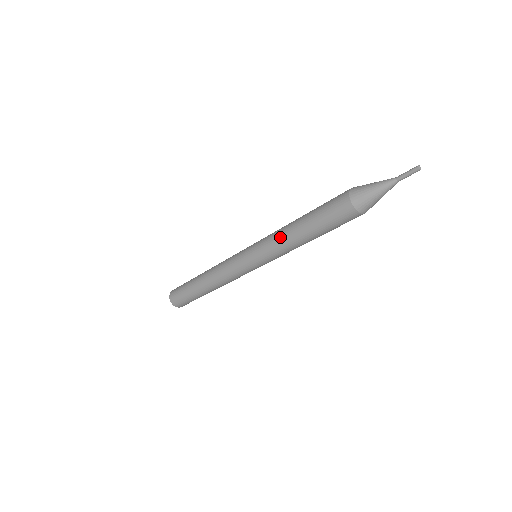
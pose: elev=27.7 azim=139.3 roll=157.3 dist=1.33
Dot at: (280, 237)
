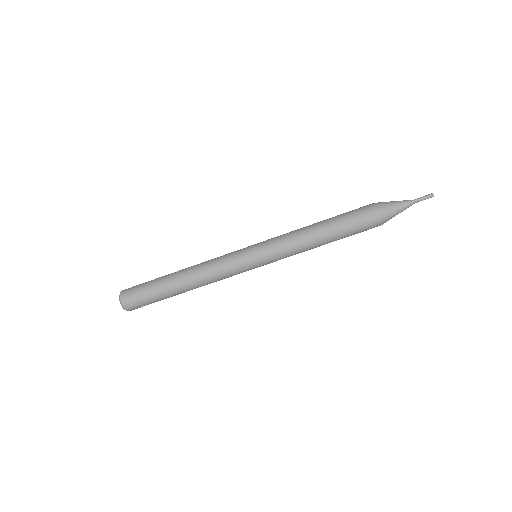
Dot at: (299, 239)
